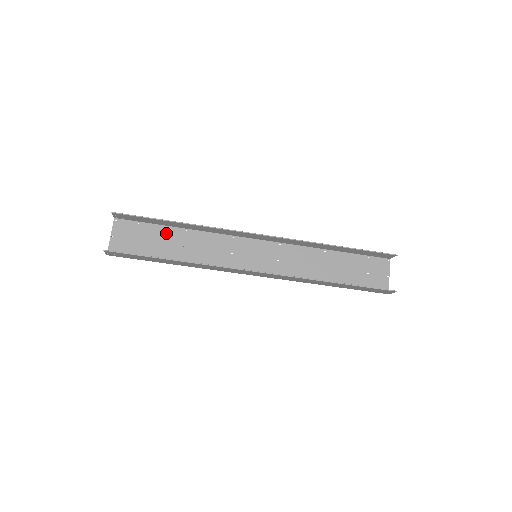
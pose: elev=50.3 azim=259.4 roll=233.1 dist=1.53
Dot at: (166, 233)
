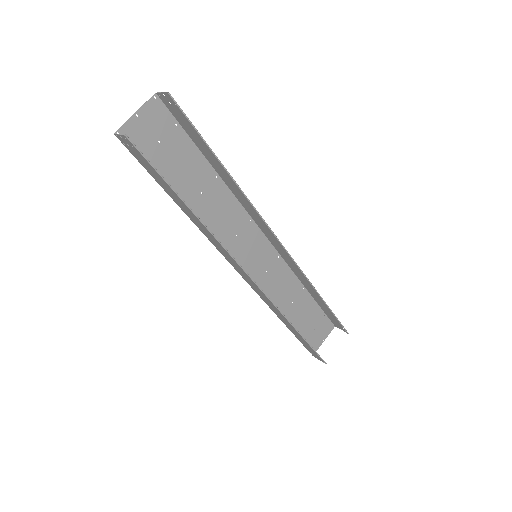
Dot at: (196, 162)
